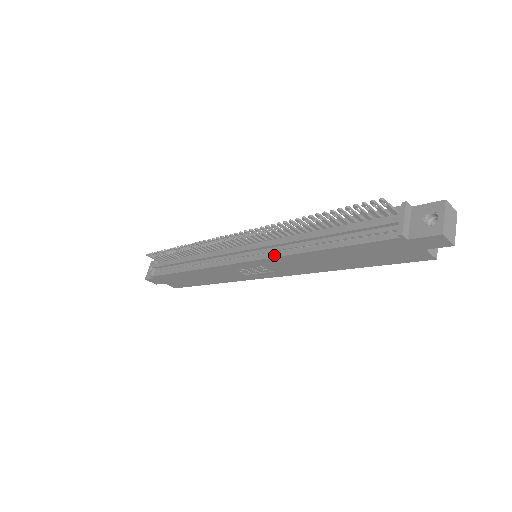
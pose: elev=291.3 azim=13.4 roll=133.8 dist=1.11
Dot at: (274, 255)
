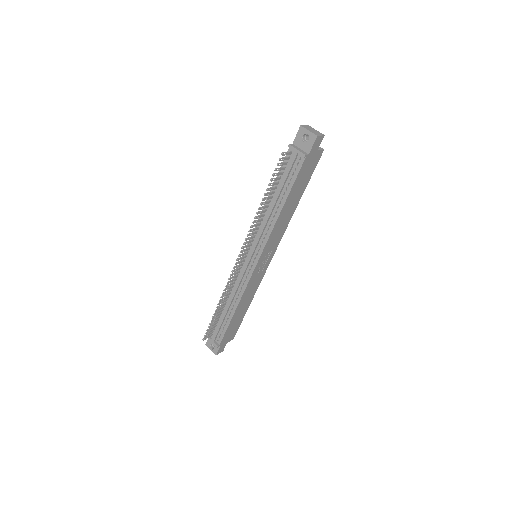
Dot at: (267, 238)
